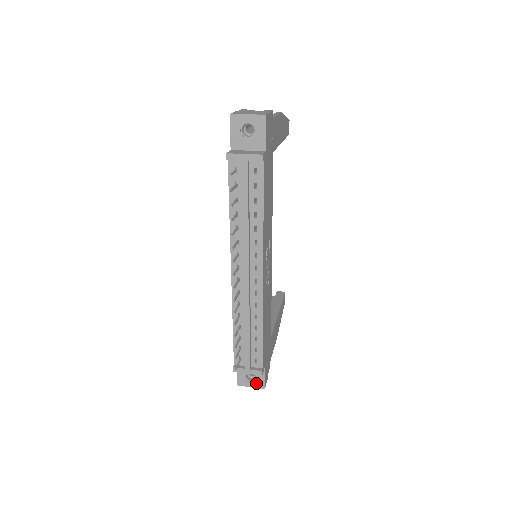
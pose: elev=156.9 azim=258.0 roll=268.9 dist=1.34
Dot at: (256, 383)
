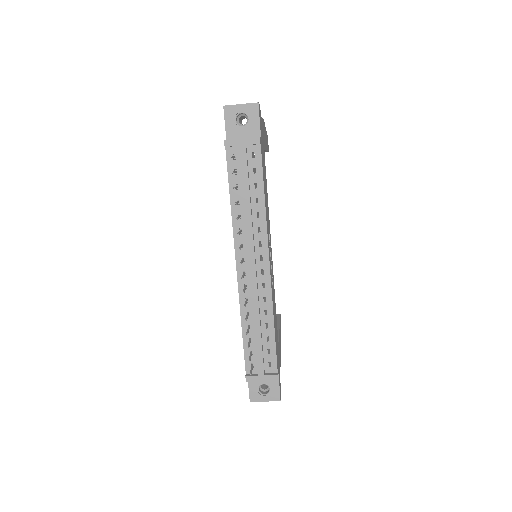
Dot at: (270, 395)
